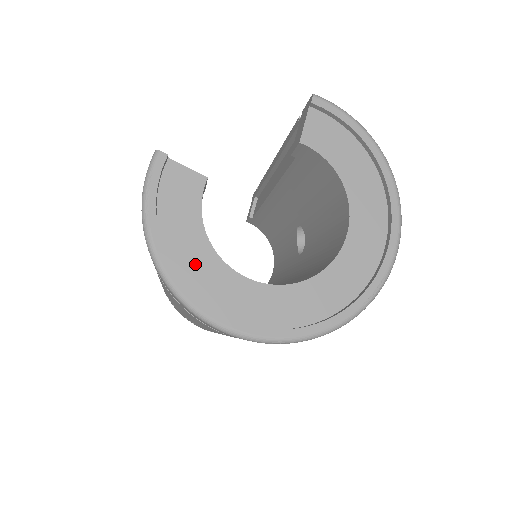
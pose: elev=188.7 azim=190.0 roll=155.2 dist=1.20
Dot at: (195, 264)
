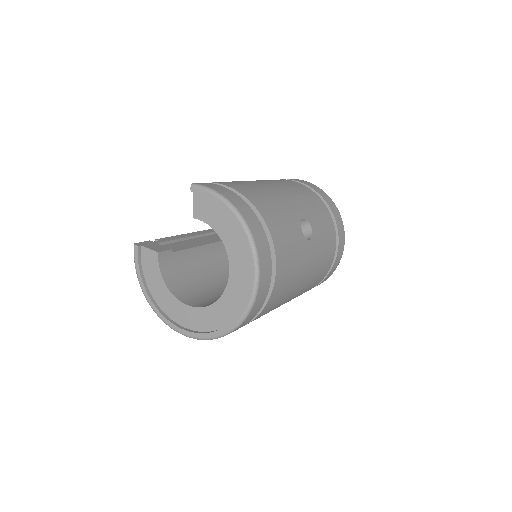
Dot at: (164, 300)
